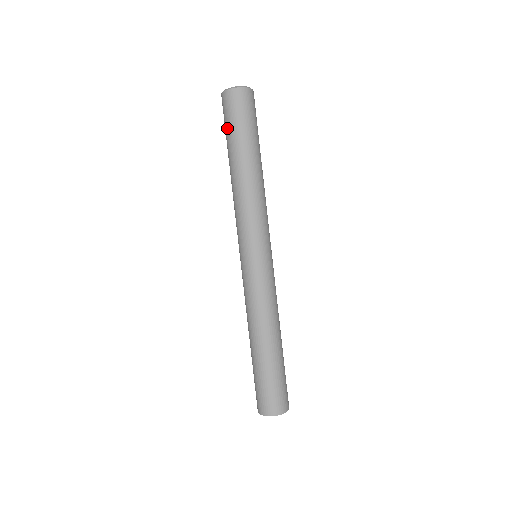
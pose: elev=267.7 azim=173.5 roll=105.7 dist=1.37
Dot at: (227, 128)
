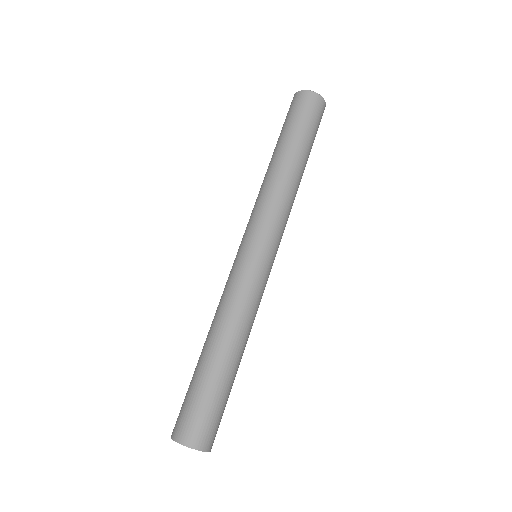
Dot at: occluded
